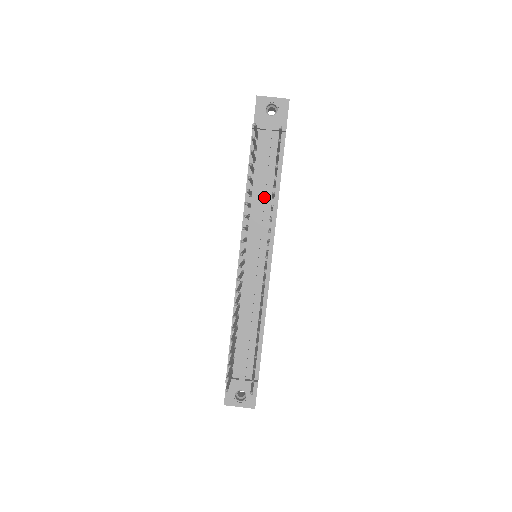
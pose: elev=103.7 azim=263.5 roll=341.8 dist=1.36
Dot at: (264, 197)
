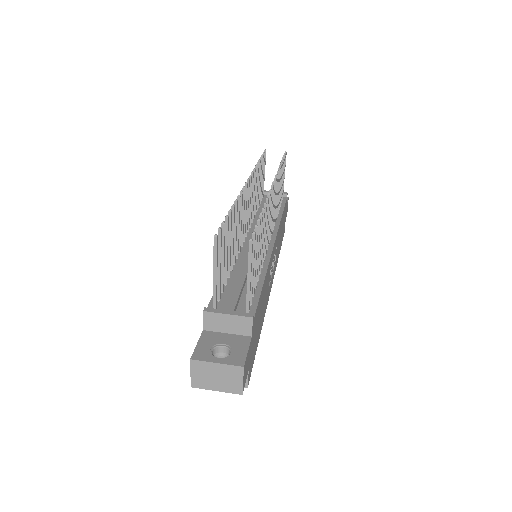
Dot at: occluded
